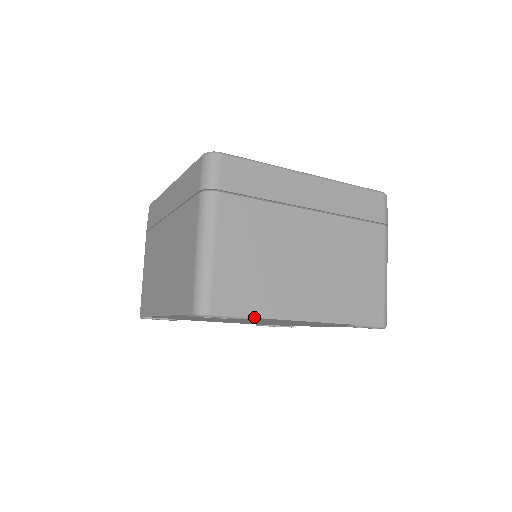
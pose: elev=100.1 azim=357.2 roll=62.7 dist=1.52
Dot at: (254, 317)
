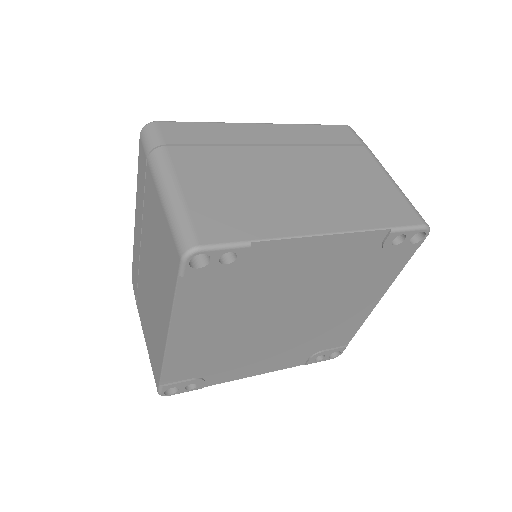
Dot at: (259, 241)
